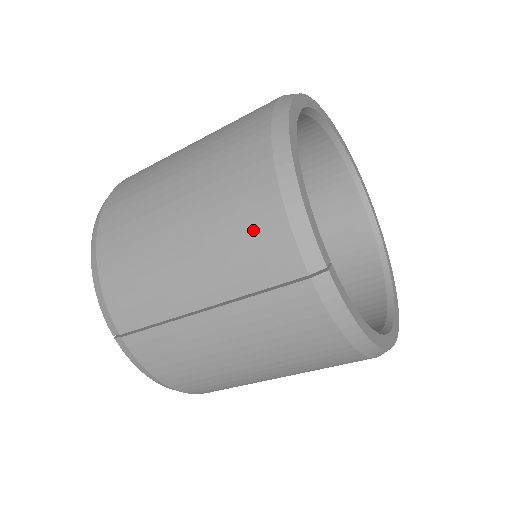
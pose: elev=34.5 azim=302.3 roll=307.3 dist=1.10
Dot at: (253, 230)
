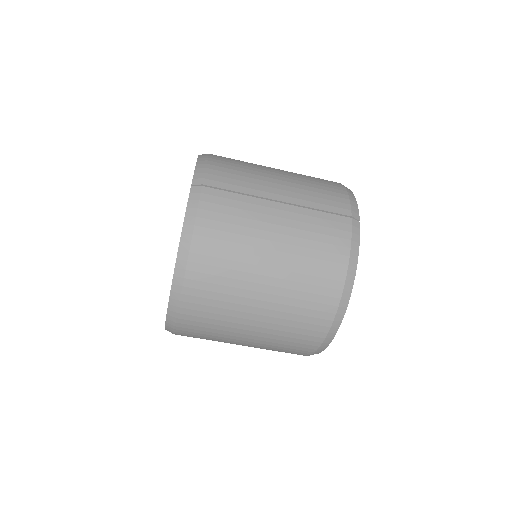
Dot at: (328, 190)
